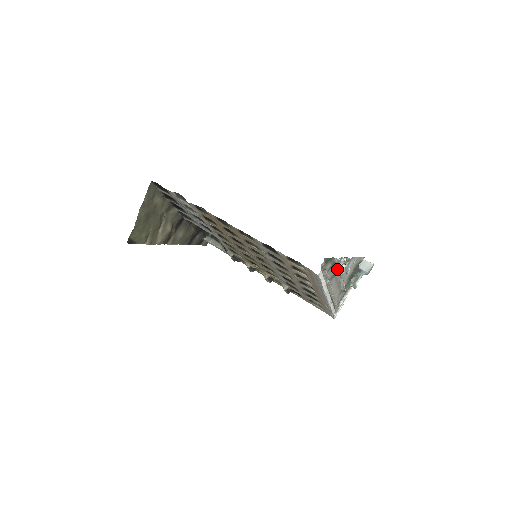
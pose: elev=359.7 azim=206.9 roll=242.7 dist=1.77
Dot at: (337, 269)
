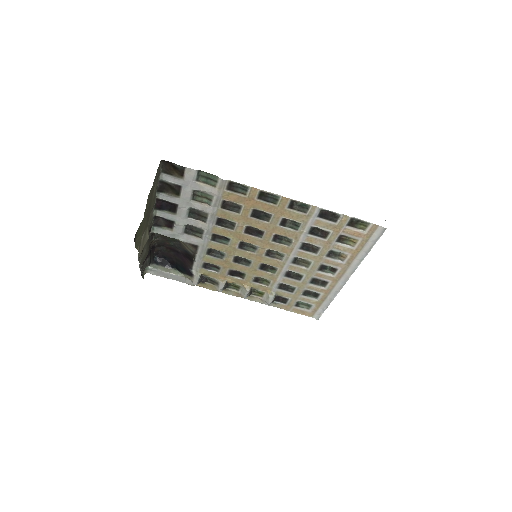
Dot at: occluded
